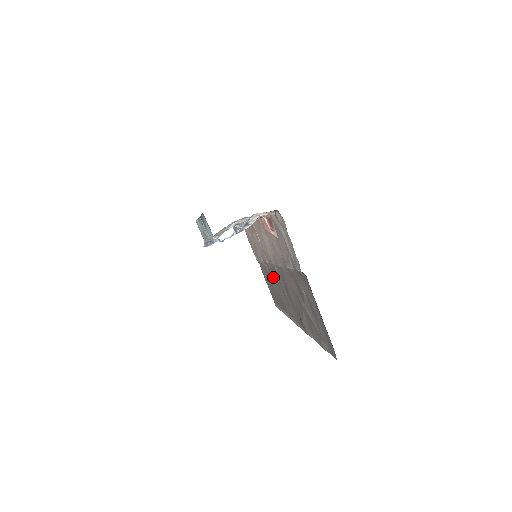
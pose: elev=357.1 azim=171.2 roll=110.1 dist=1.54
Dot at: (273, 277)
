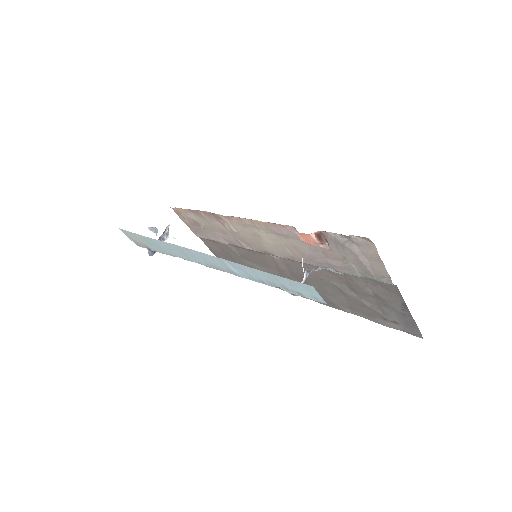
Dot at: (251, 258)
